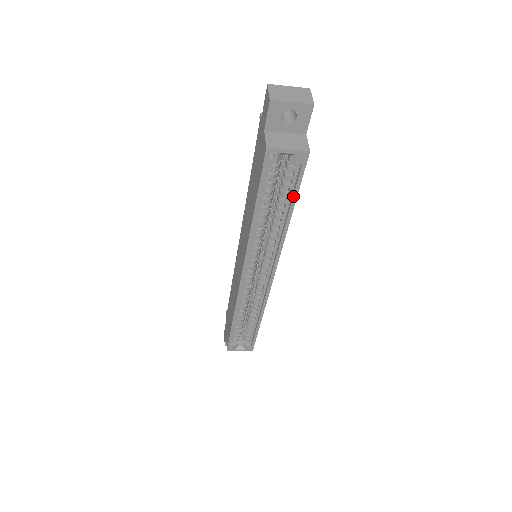
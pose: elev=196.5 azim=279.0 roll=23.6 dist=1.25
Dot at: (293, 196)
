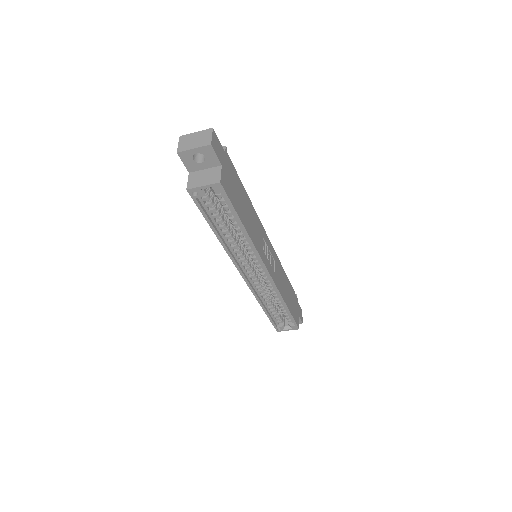
Dot at: (234, 214)
